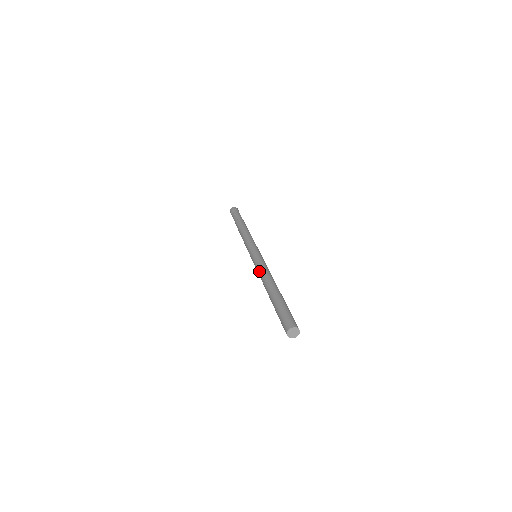
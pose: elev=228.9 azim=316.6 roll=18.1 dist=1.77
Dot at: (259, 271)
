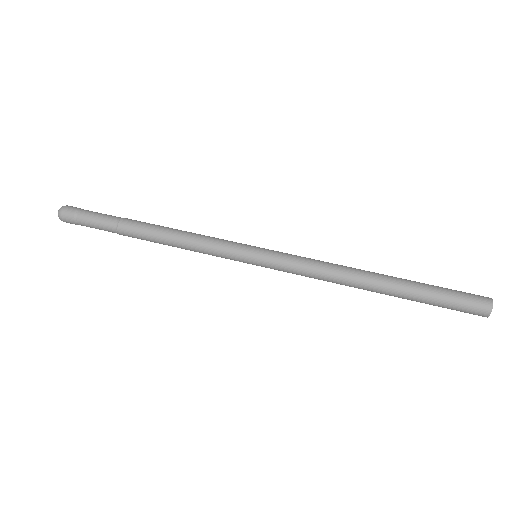
Dot at: (315, 268)
